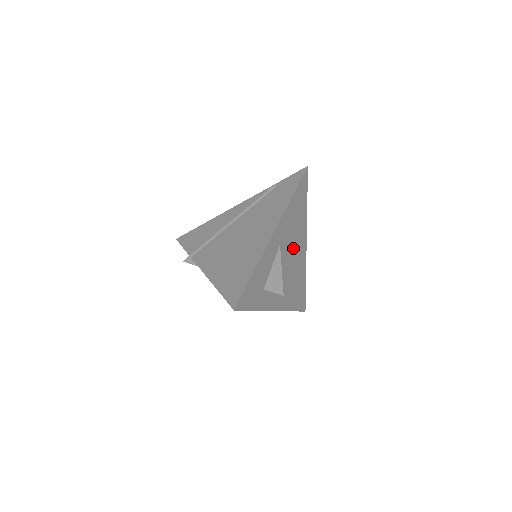
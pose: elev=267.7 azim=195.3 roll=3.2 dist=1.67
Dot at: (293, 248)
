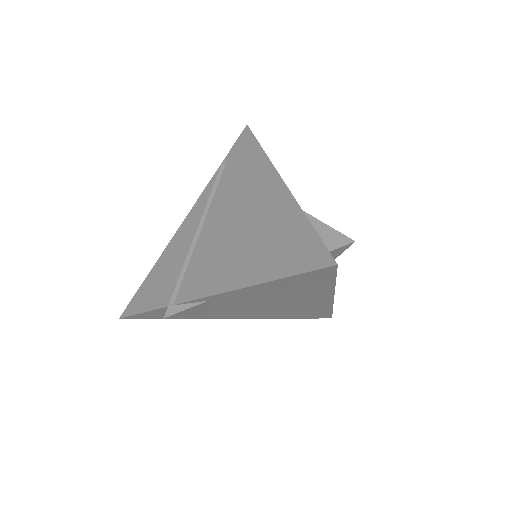
Dot at: occluded
